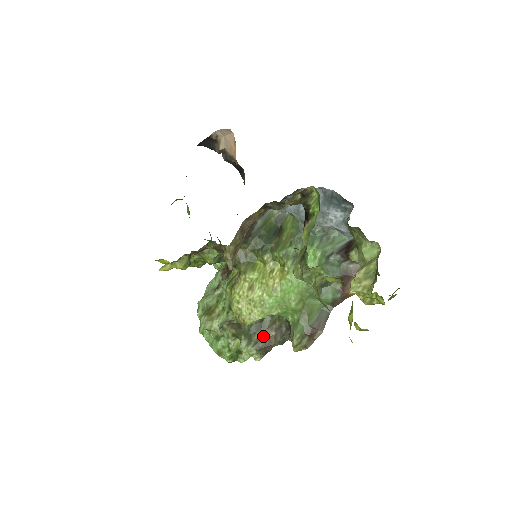
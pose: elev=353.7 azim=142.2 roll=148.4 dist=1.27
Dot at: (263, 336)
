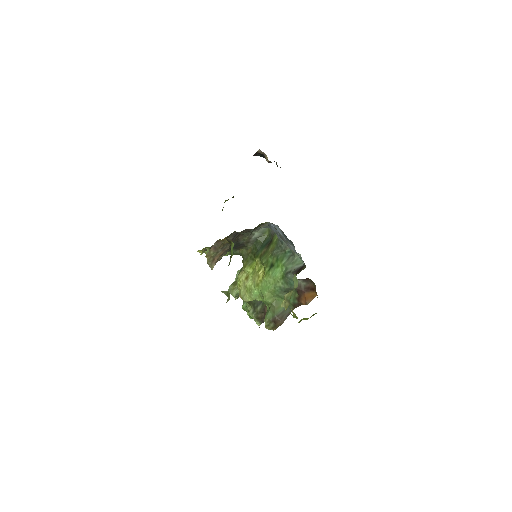
Dot at: (262, 310)
